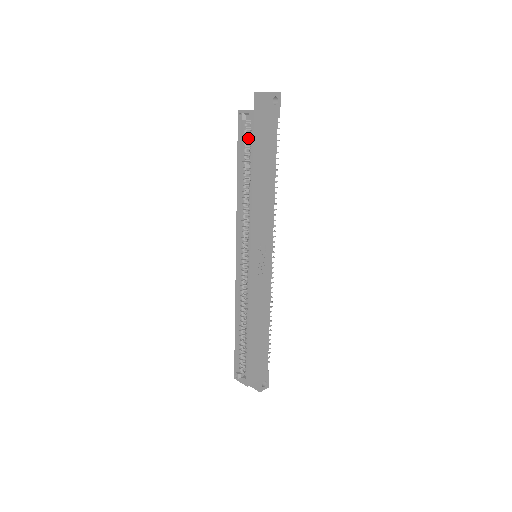
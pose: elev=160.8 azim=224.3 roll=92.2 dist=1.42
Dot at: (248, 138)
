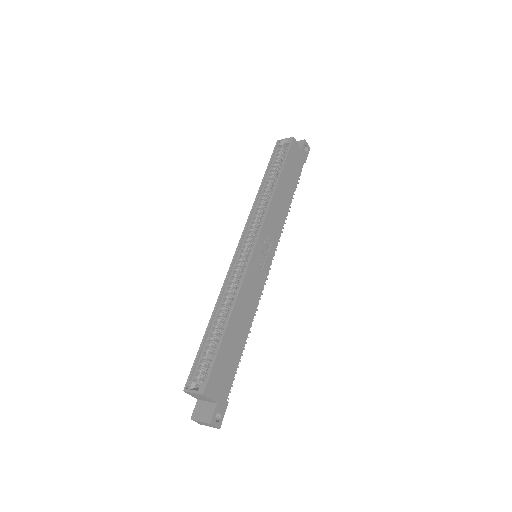
Dot at: (280, 159)
